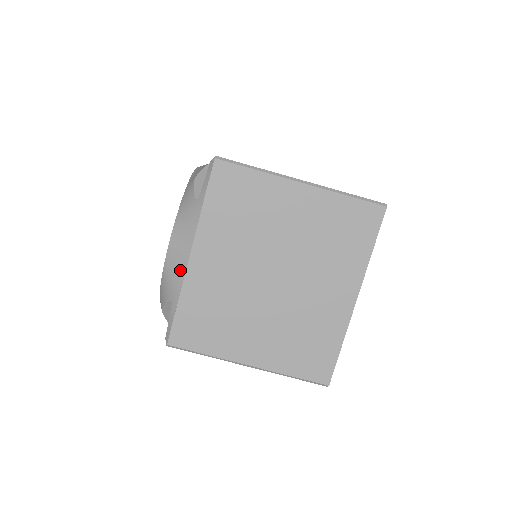
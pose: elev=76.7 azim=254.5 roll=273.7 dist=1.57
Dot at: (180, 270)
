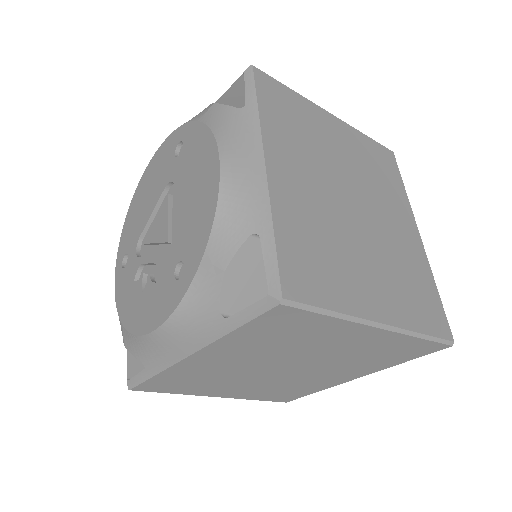
Dot at: (168, 358)
